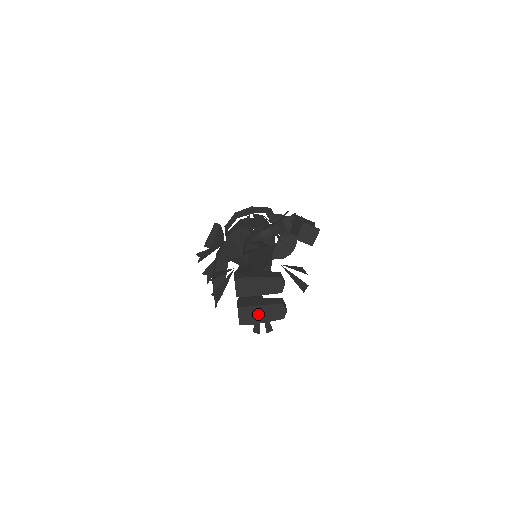
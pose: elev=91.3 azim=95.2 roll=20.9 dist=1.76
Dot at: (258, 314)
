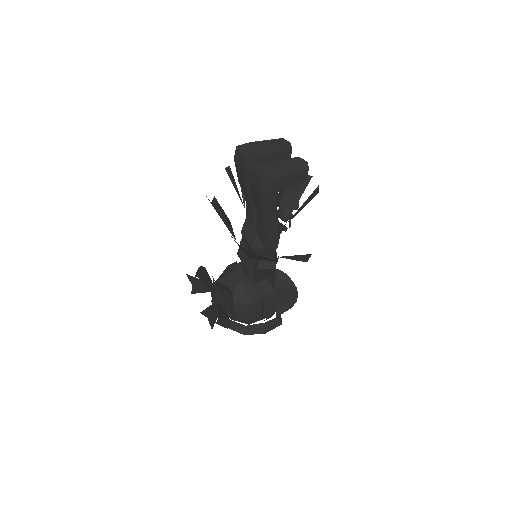
Dot at: (278, 169)
